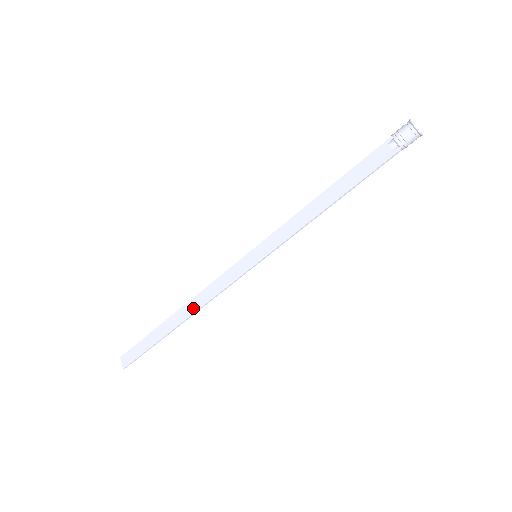
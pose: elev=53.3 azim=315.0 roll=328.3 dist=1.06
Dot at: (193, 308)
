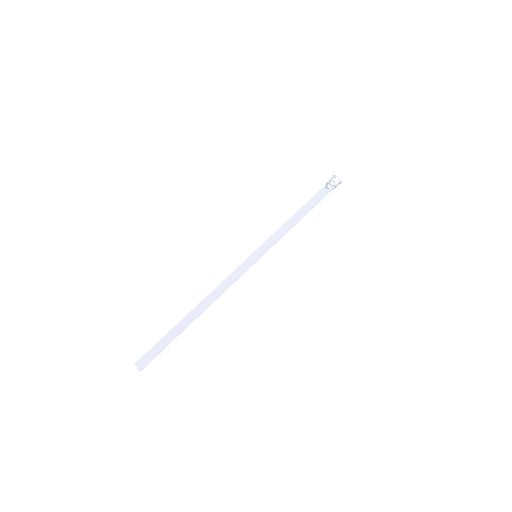
Dot at: (209, 301)
